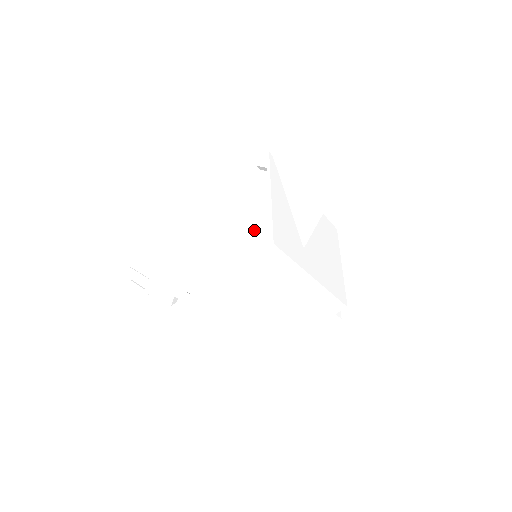
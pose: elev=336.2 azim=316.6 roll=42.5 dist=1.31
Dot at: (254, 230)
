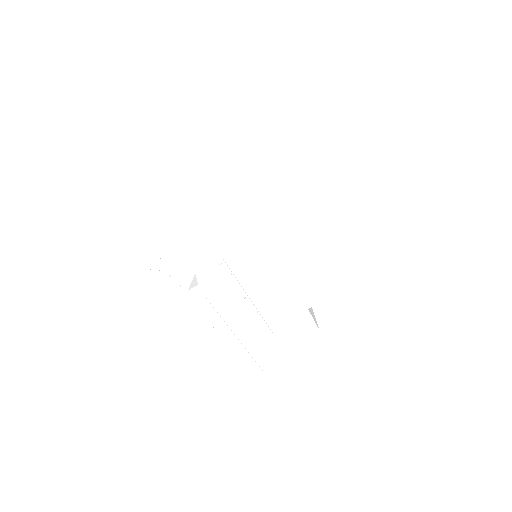
Dot at: (280, 195)
